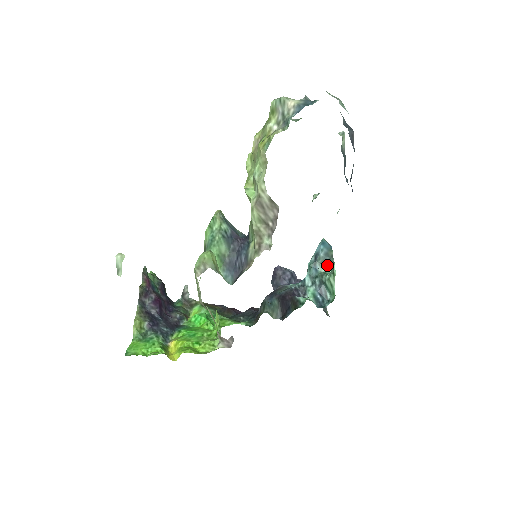
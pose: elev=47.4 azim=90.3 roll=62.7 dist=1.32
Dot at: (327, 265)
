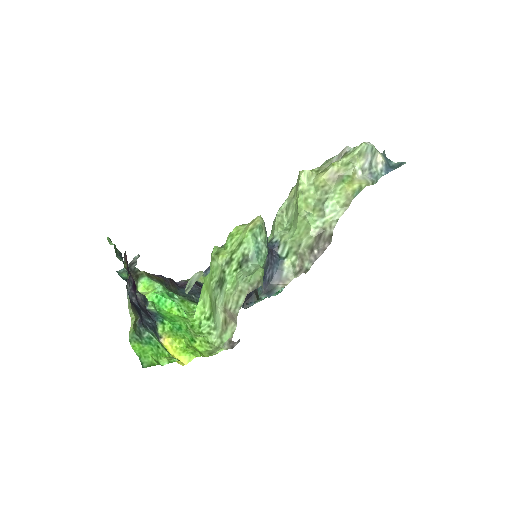
Dot at: occluded
